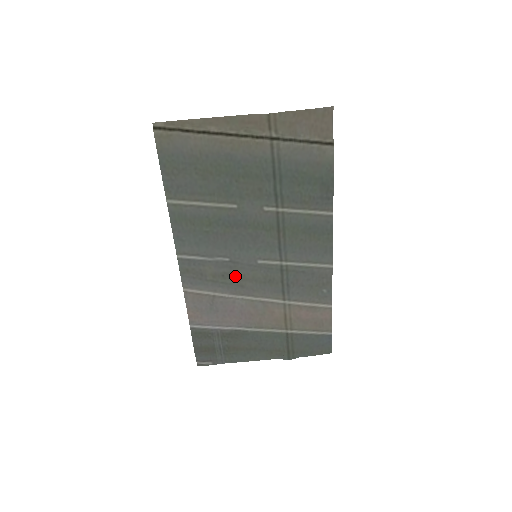
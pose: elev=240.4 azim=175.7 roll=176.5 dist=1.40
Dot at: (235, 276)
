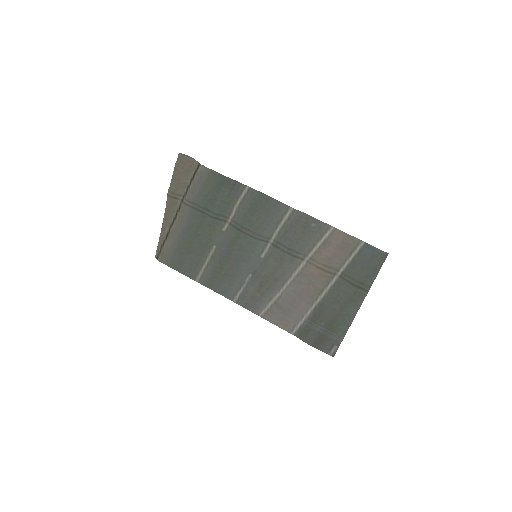
Dot at: (266, 279)
